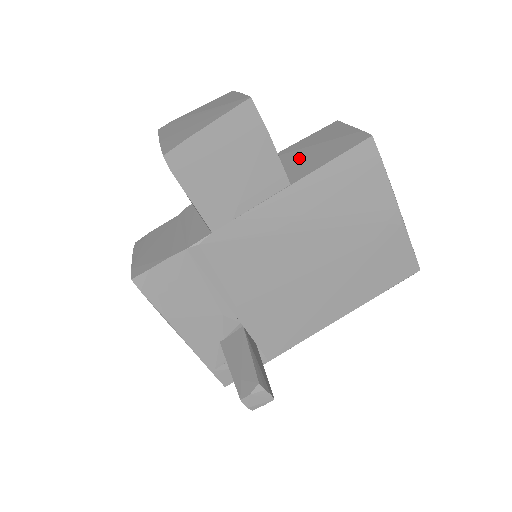
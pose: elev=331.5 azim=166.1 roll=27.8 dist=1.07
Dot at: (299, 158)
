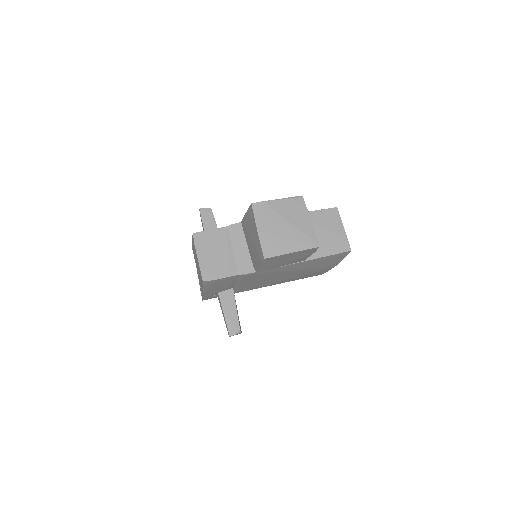
Dot at: occluded
